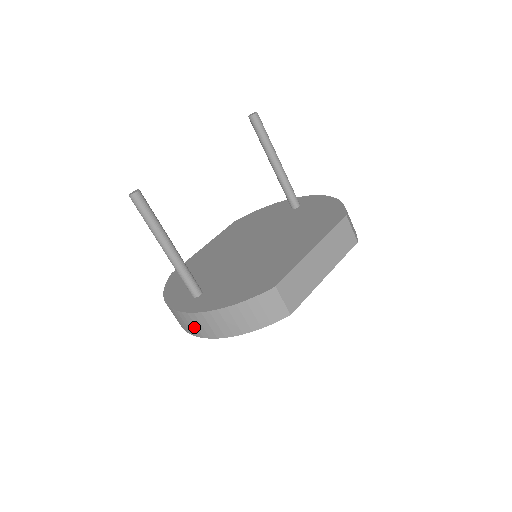
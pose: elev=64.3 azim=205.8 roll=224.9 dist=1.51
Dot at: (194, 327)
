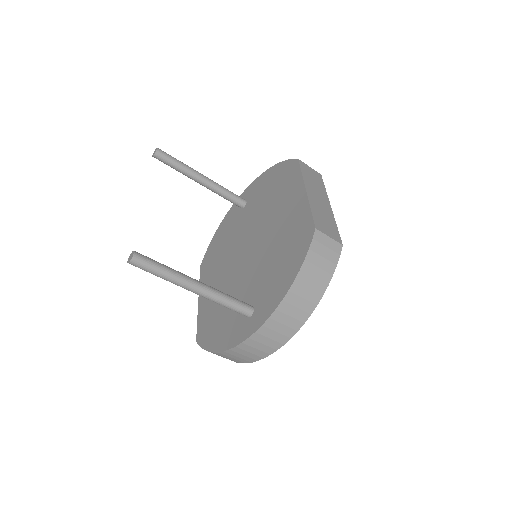
Dot at: (276, 336)
